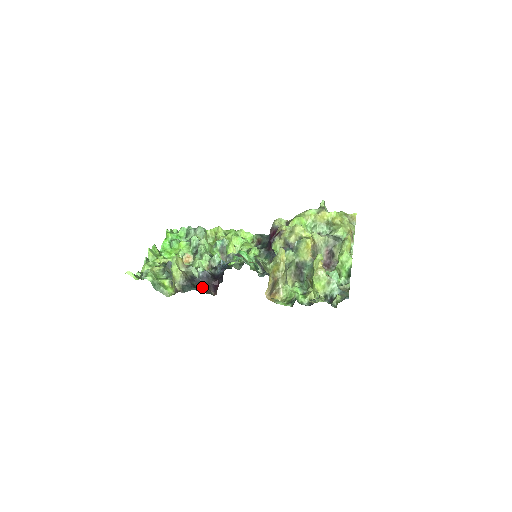
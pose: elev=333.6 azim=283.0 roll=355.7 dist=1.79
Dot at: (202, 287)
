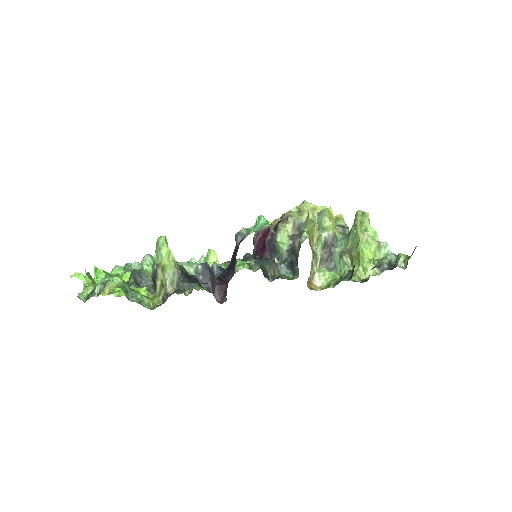
Dot at: (204, 289)
